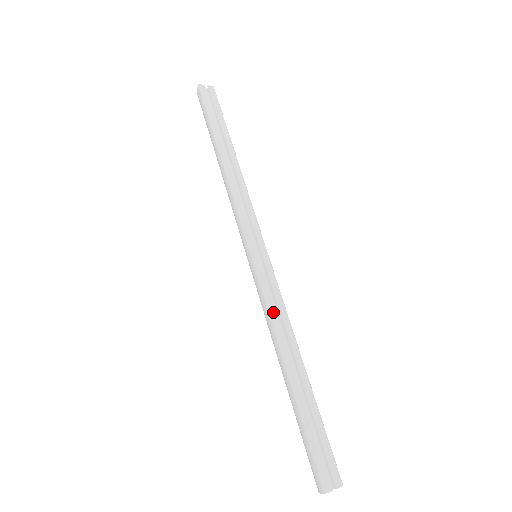
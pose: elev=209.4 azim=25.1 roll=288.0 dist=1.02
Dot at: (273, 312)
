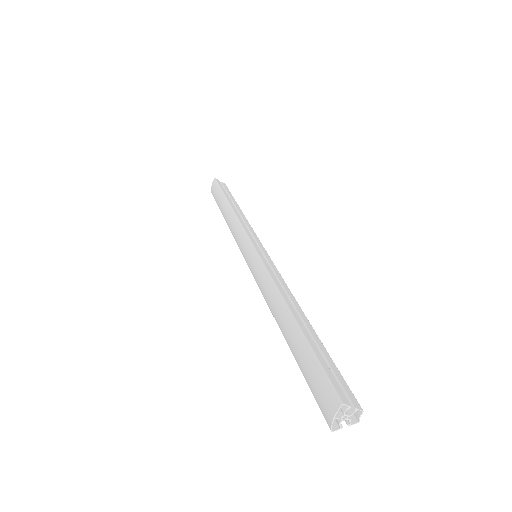
Dot at: (274, 277)
